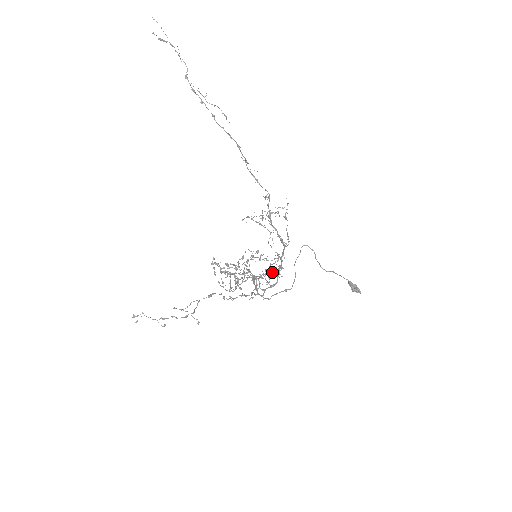
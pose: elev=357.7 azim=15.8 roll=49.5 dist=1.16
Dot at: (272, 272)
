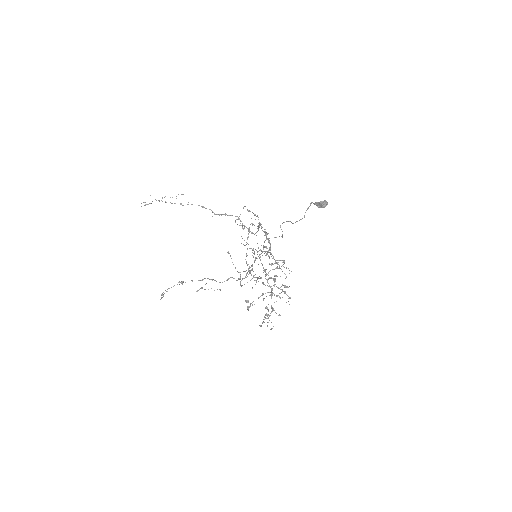
Dot at: (266, 246)
